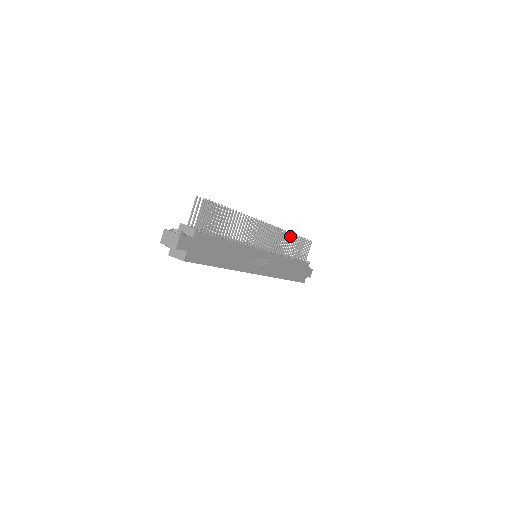
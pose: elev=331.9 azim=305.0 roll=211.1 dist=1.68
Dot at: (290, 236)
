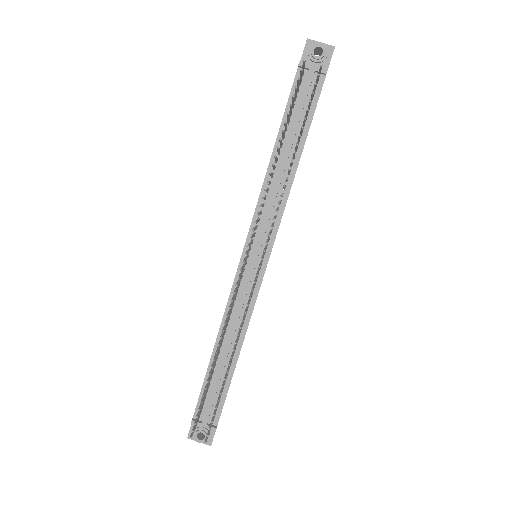
Dot at: (287, 179)
